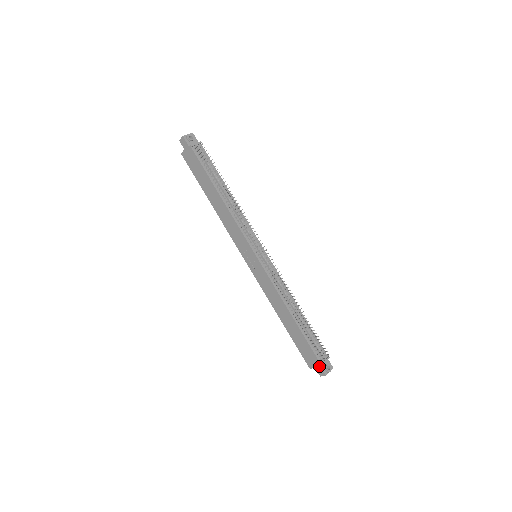
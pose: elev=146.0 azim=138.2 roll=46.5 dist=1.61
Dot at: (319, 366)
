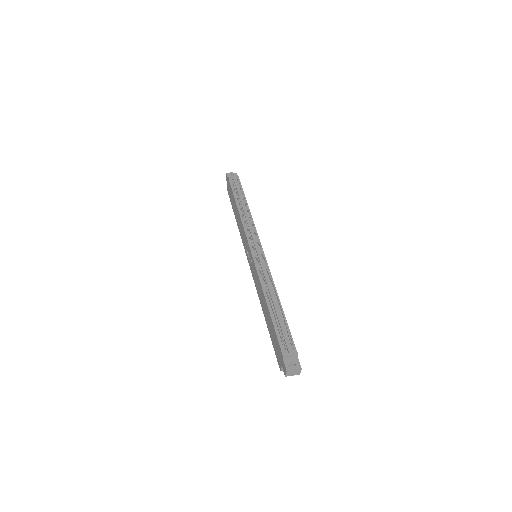
Dot at: (282, 360)
